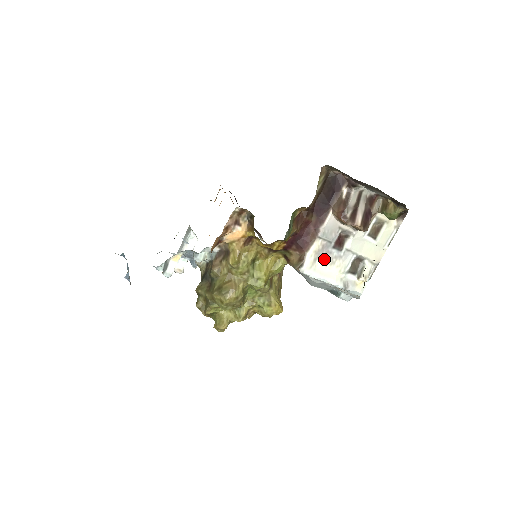
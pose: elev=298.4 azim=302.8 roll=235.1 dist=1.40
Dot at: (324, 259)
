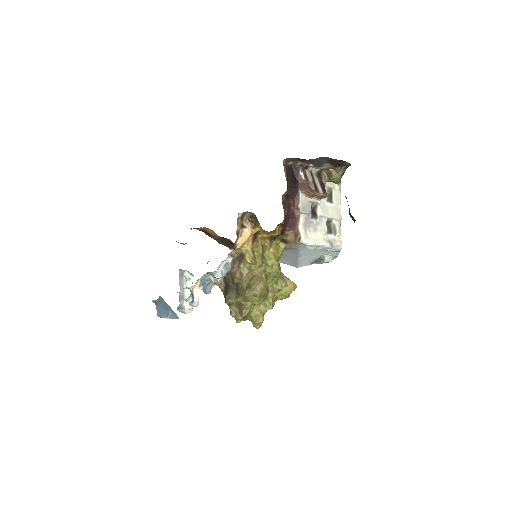
Dot at: (310, 228)
